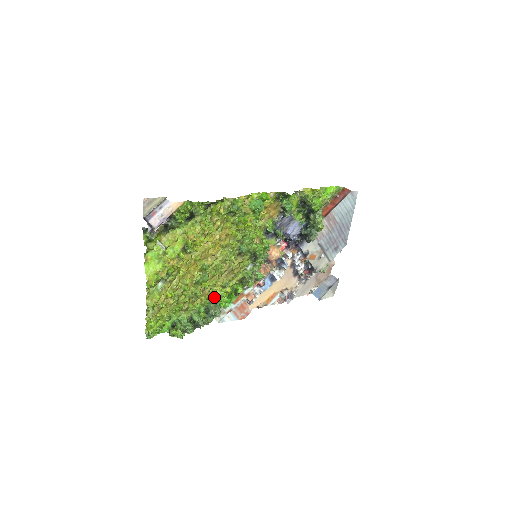
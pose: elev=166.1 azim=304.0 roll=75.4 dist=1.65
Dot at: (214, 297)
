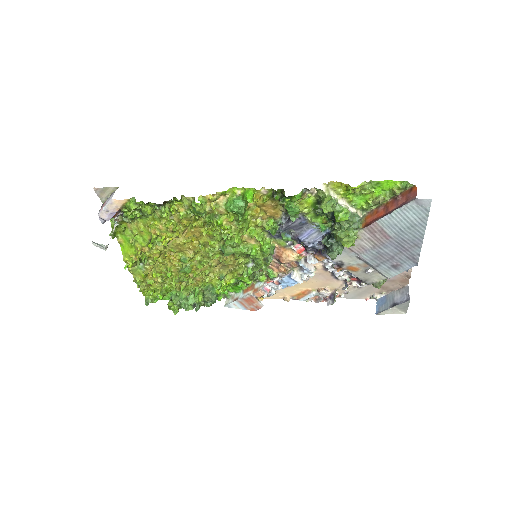
Dot at: (212, 284)
